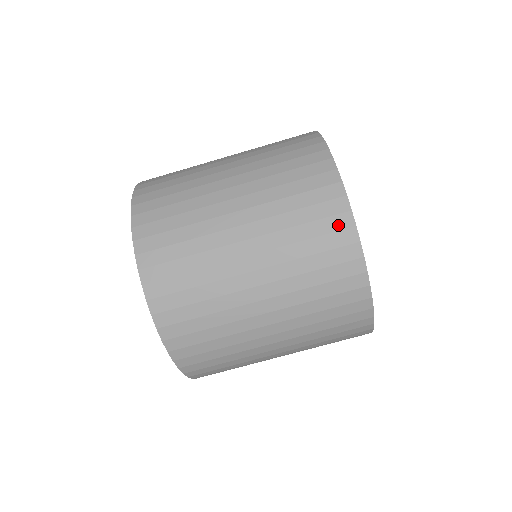
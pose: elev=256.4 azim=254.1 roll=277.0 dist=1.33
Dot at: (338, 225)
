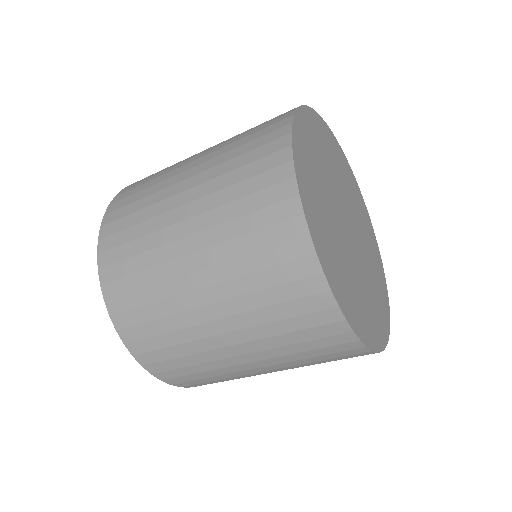
Dot at: (316, 305)
